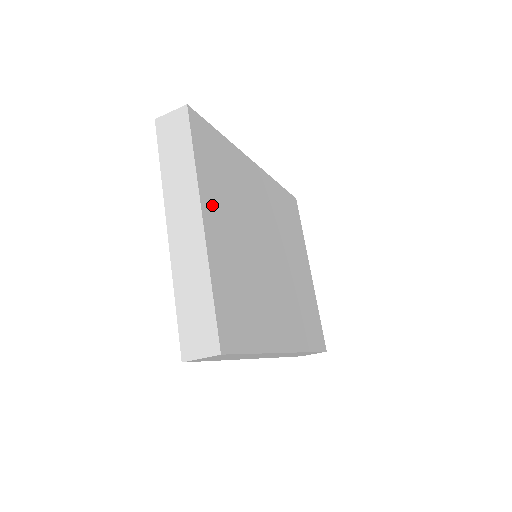
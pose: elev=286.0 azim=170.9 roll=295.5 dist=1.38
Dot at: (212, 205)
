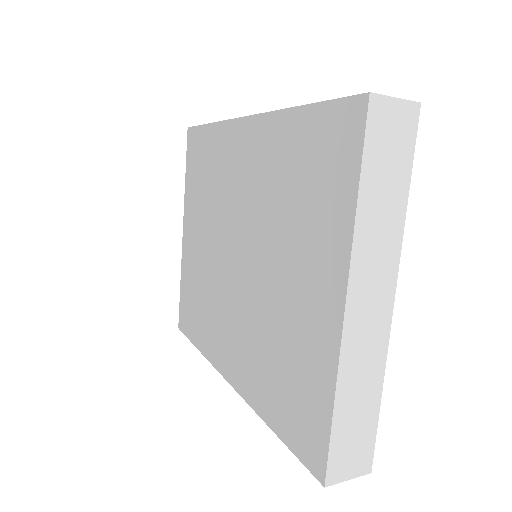
Dot at: occluded
